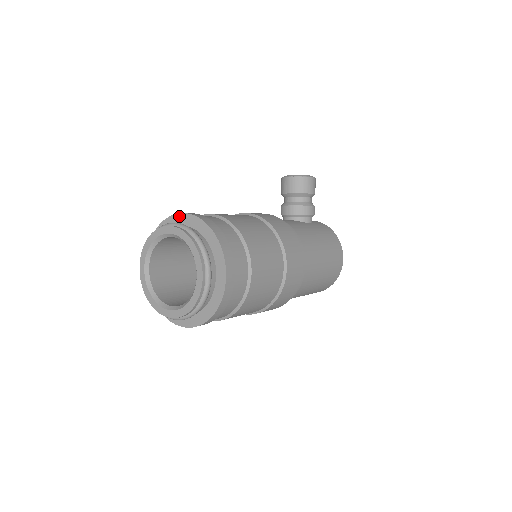
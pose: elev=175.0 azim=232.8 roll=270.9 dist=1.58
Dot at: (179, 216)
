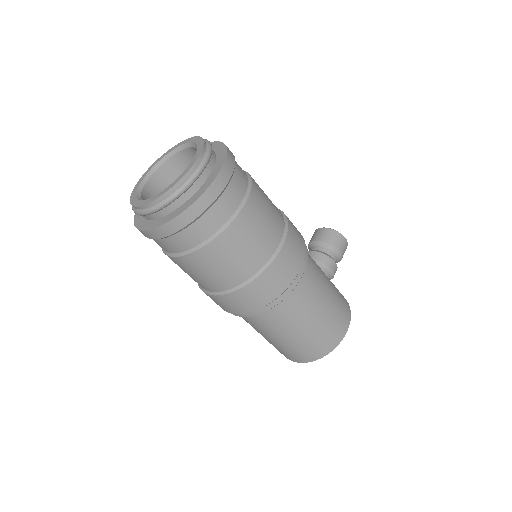
Dot at: occluded
